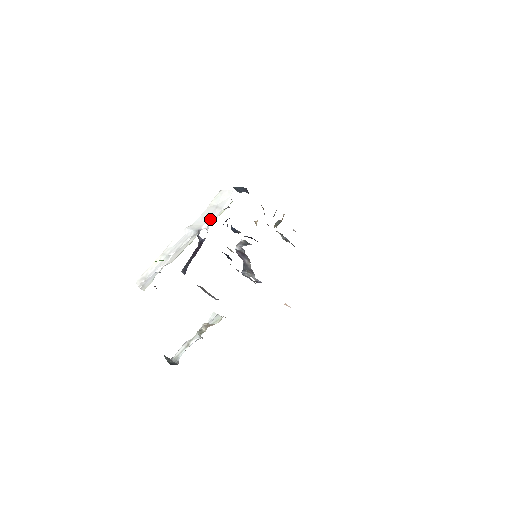
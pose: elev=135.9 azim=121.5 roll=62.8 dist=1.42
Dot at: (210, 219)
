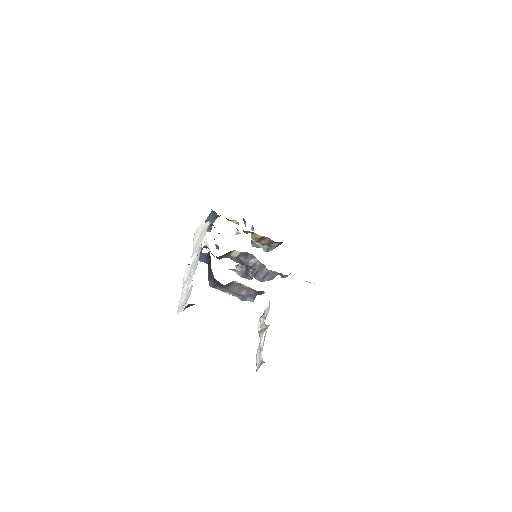
Dot at: (202, 238)
